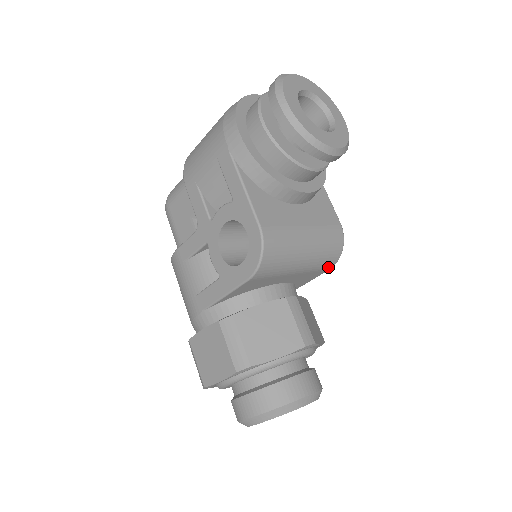
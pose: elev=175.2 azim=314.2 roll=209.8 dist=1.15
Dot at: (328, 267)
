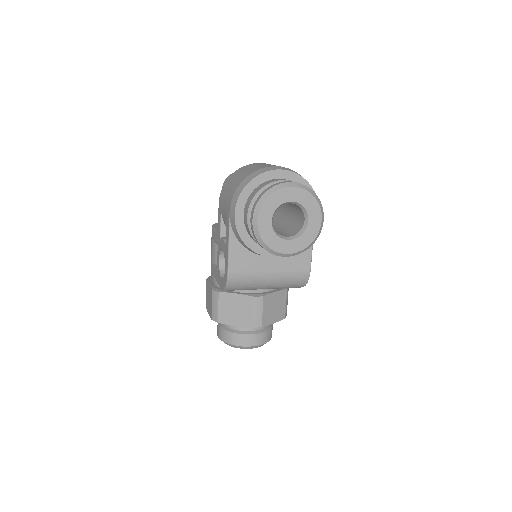
Dot at: occluded
